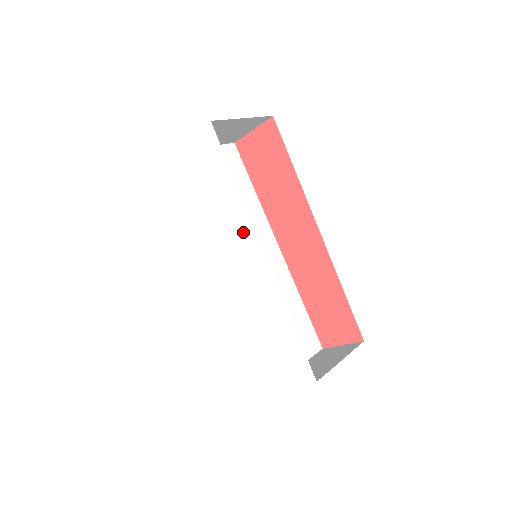
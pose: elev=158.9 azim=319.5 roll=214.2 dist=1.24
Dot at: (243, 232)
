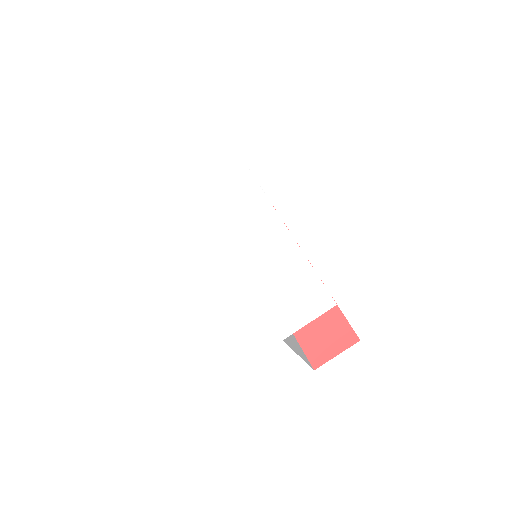
Dot at: (258, 208)
